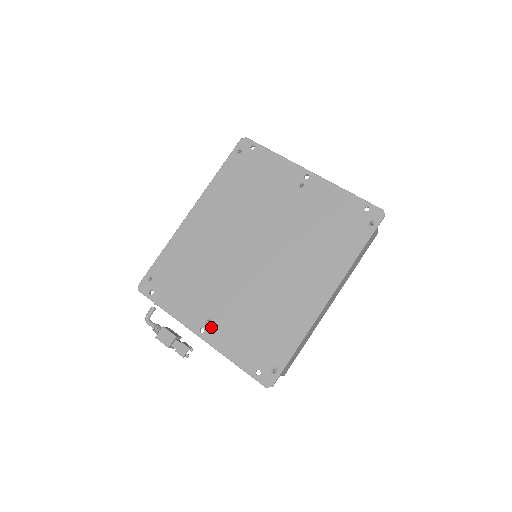
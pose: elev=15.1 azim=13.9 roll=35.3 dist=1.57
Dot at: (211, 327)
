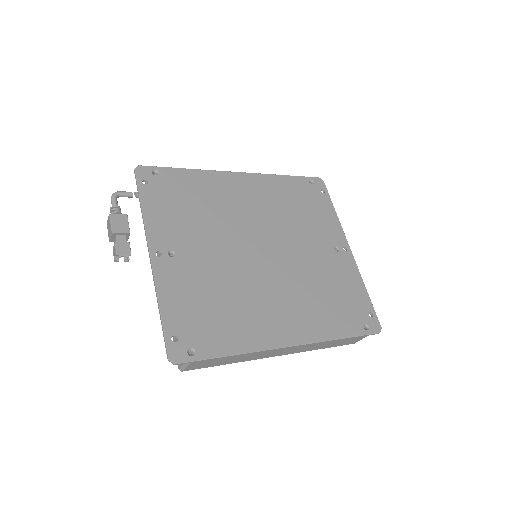
Dot at: (170, 260)
